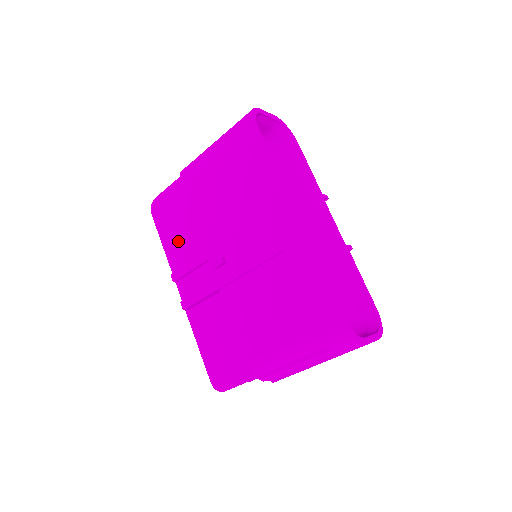
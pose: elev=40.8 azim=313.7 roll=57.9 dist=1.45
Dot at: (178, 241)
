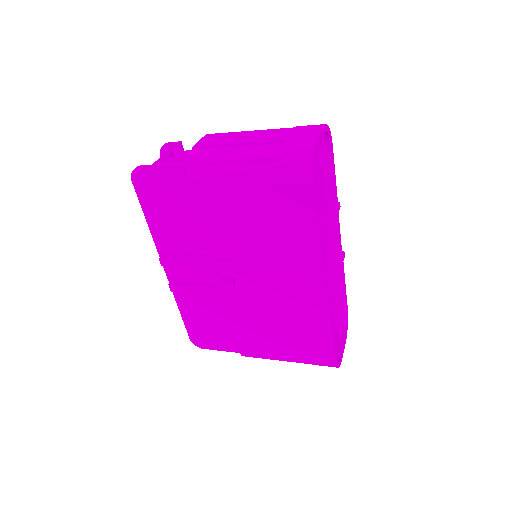
Dot at: (170, 227)
